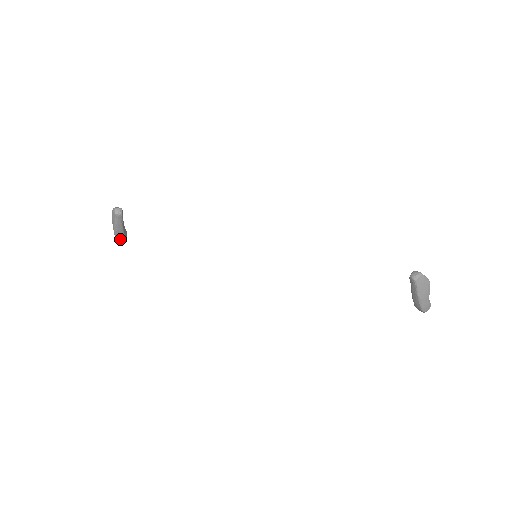
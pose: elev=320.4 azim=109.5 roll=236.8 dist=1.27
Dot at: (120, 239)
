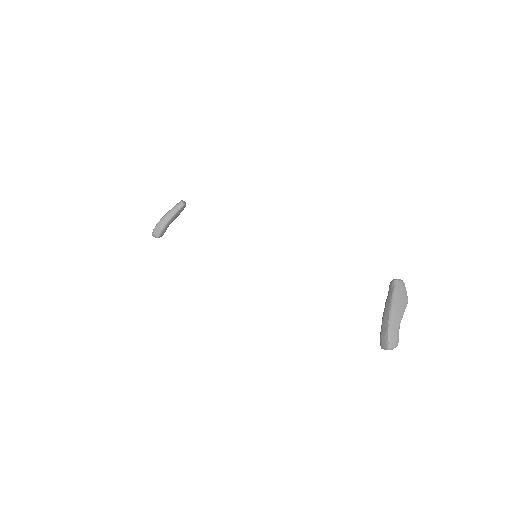
Dot at: (156, 231)
